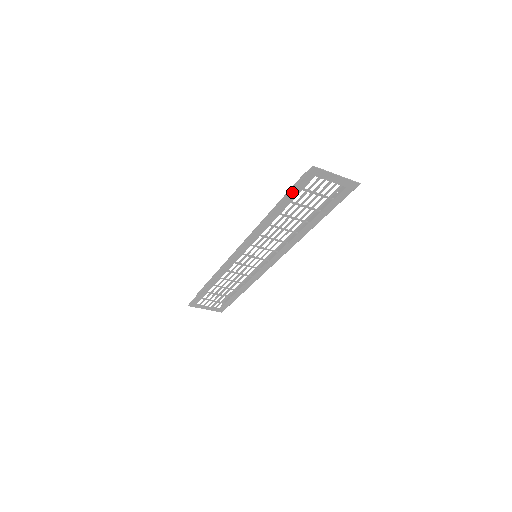
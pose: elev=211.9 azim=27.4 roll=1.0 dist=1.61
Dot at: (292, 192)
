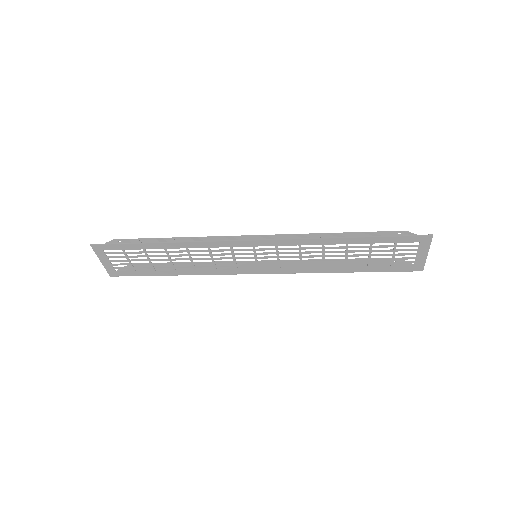
Dot at: (387, 238)
